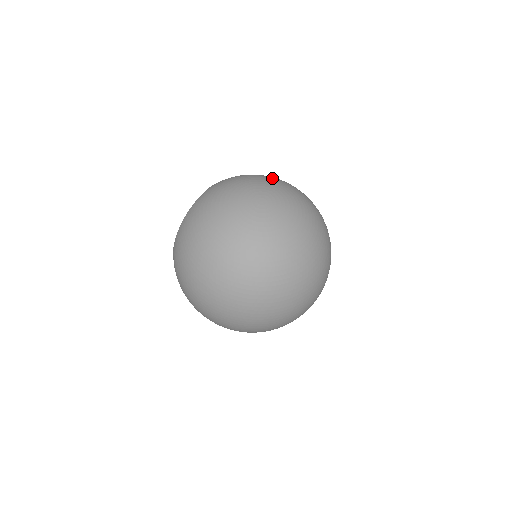
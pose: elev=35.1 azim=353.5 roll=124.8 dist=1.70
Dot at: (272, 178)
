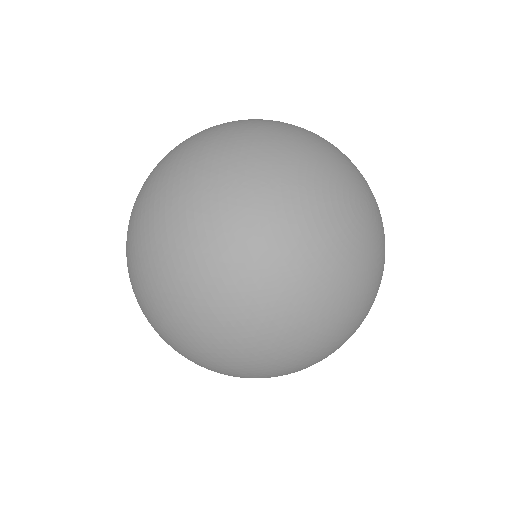
Dot at: occluded
